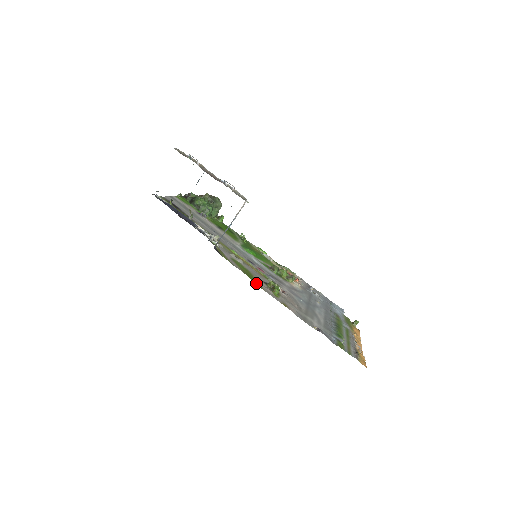
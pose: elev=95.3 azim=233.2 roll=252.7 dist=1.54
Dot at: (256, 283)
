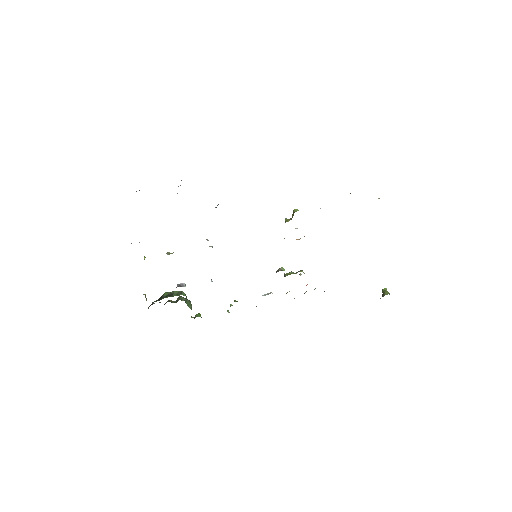
Dot at: occluded
